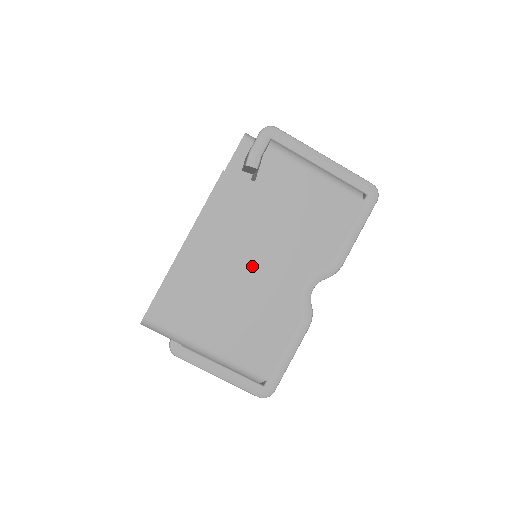
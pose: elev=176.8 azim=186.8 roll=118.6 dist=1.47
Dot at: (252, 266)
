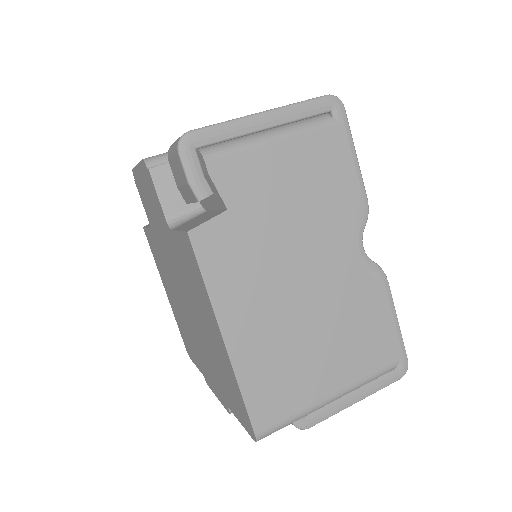
Dot at: (301, 288)
